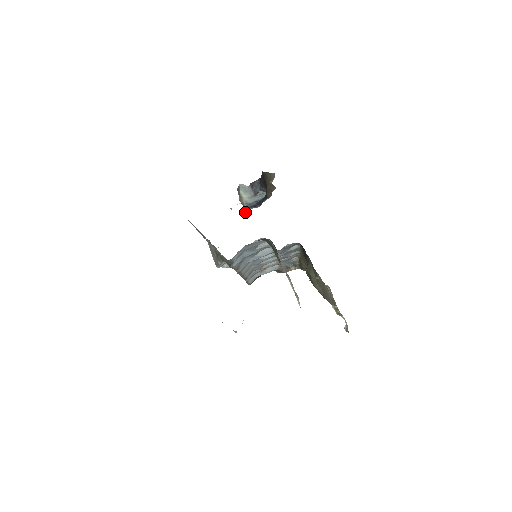
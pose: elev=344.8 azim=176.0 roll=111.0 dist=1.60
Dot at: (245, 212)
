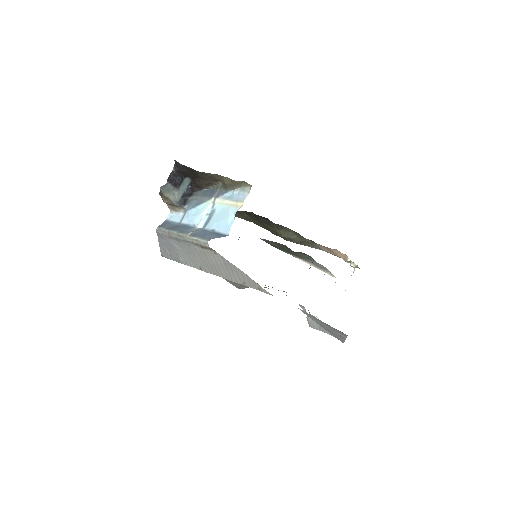
Dot at: (169, 207)
